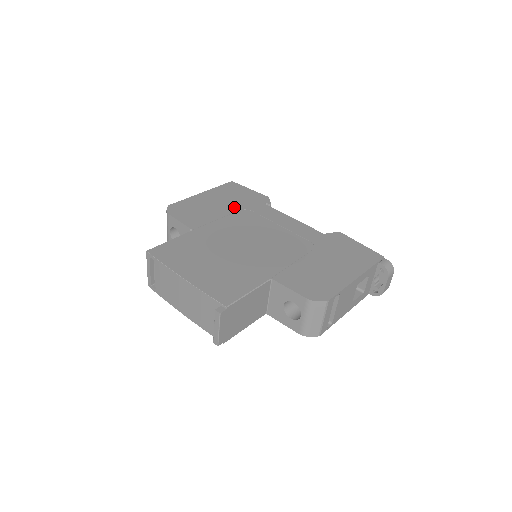
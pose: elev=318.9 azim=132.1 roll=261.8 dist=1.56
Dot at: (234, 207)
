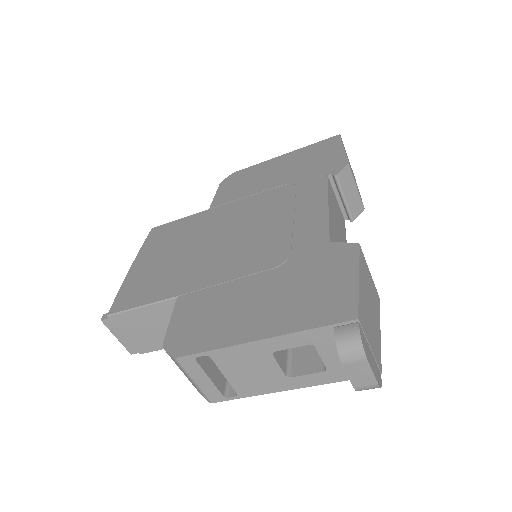
Dot at: (285, 179)
